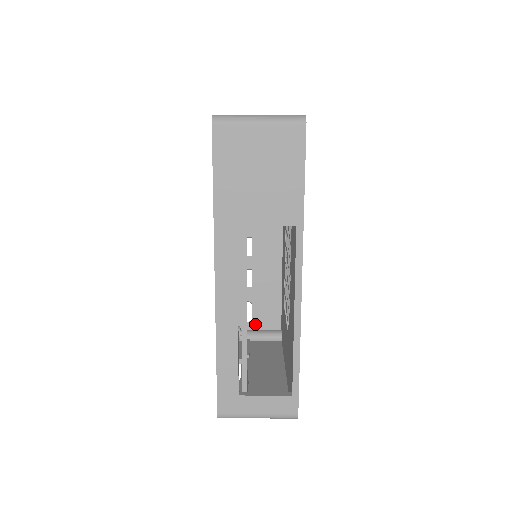
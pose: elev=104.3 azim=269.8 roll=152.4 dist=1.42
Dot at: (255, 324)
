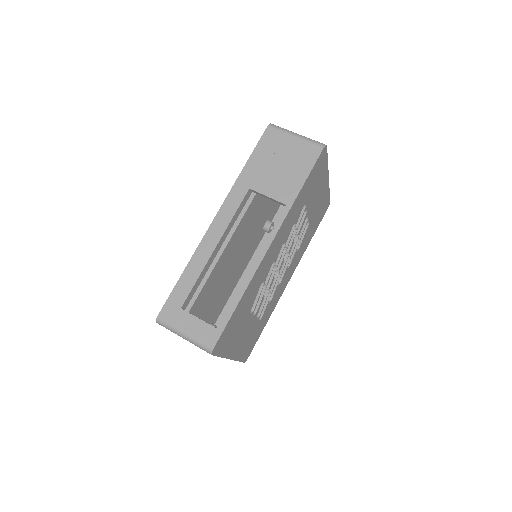
Dot at: occluded
